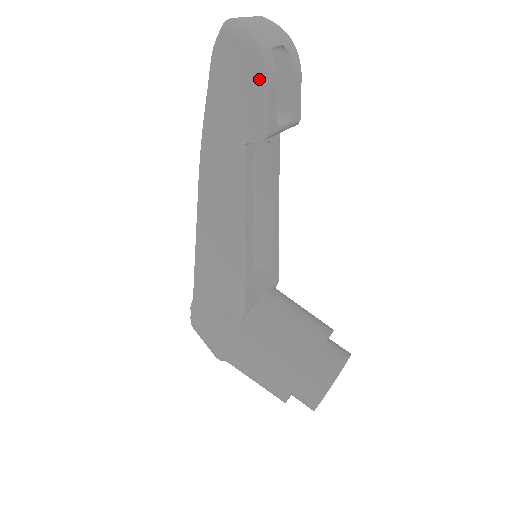
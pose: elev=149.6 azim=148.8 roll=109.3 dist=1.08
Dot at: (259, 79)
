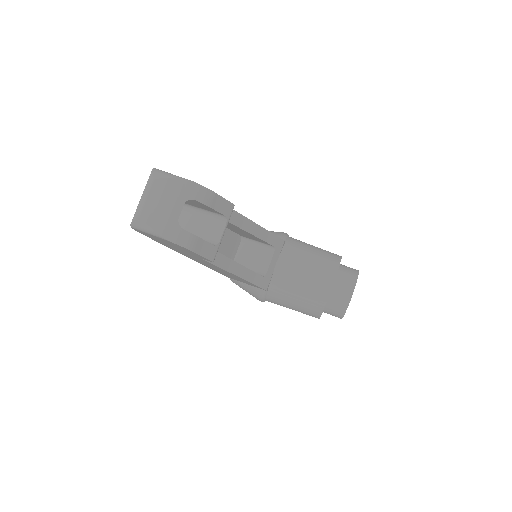
Dot at: (183, 248)
